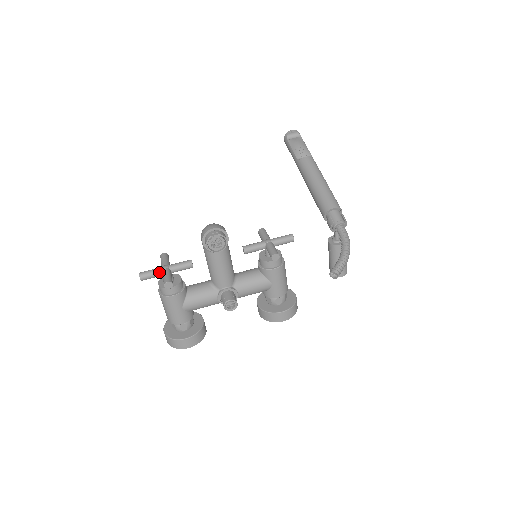
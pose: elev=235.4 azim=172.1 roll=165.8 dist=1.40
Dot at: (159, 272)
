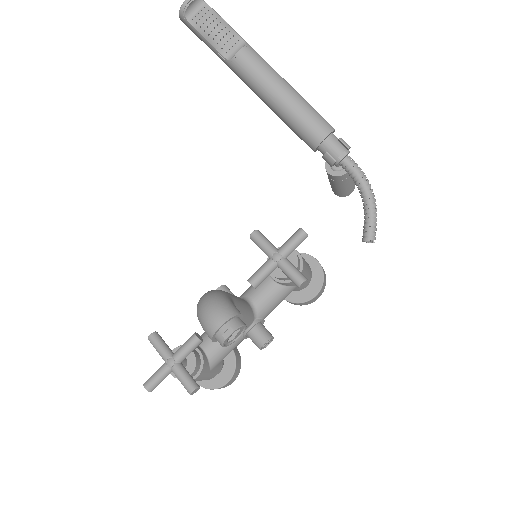
Dot at: (167, 373)
